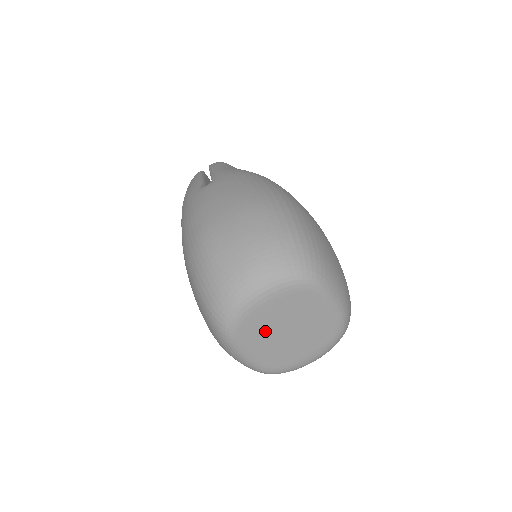
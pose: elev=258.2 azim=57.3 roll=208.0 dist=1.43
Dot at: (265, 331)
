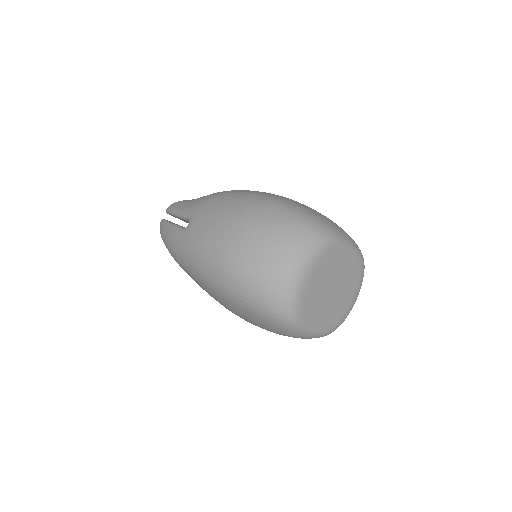
Dot at: (318, 300)
